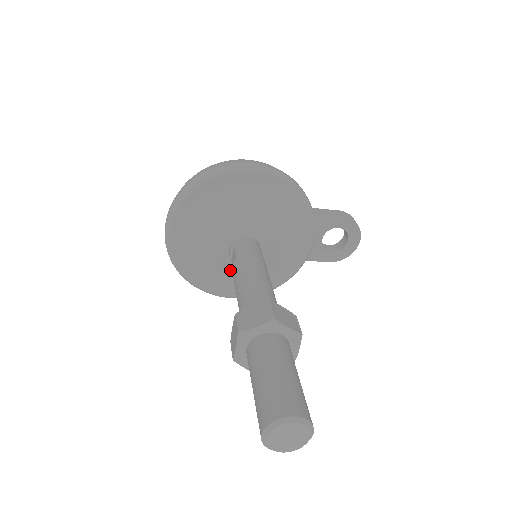
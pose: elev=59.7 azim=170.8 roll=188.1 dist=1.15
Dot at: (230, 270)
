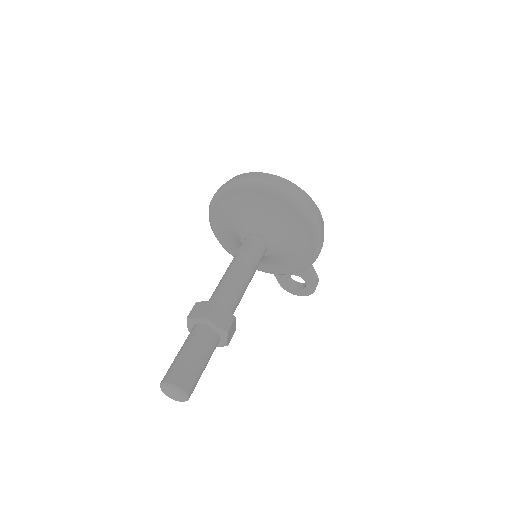
Dot at: (236, 236)
